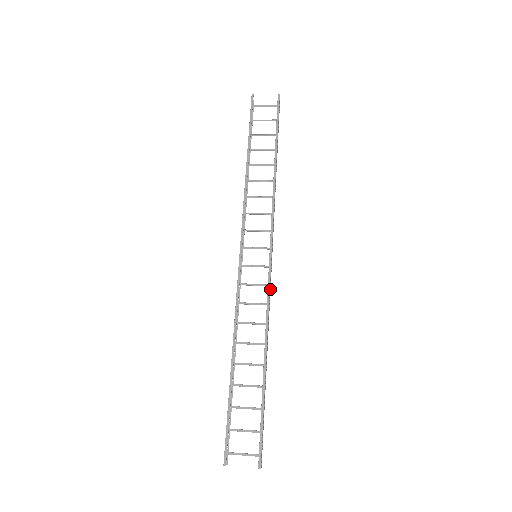
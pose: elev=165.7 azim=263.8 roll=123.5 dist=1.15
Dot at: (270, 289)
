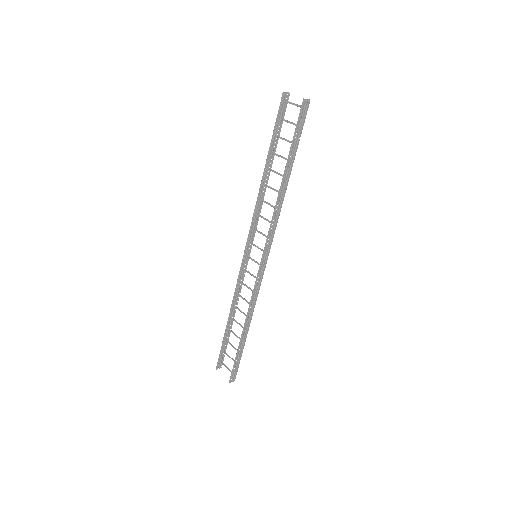
Dot at: (260, 284)
